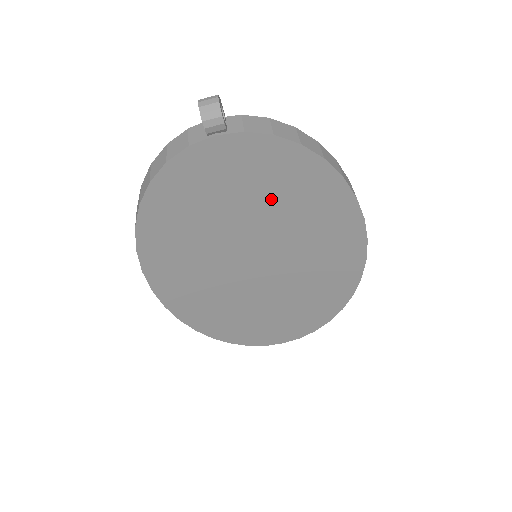
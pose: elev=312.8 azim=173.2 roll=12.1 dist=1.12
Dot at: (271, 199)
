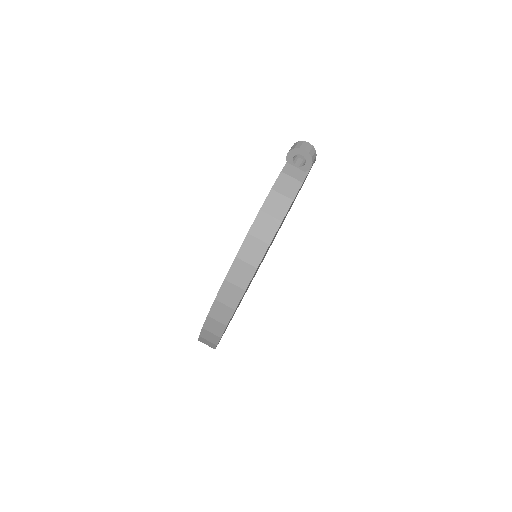
Dot at: occluded
